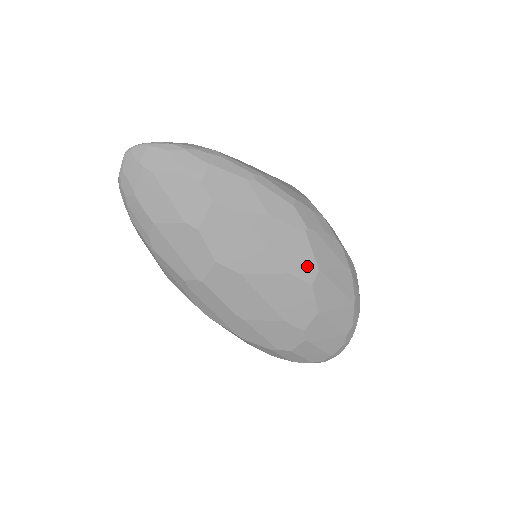
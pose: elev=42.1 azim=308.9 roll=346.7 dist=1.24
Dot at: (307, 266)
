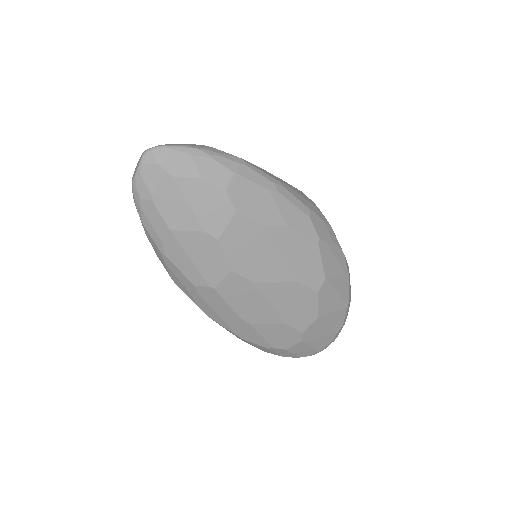
Dot at: (315, 275)
